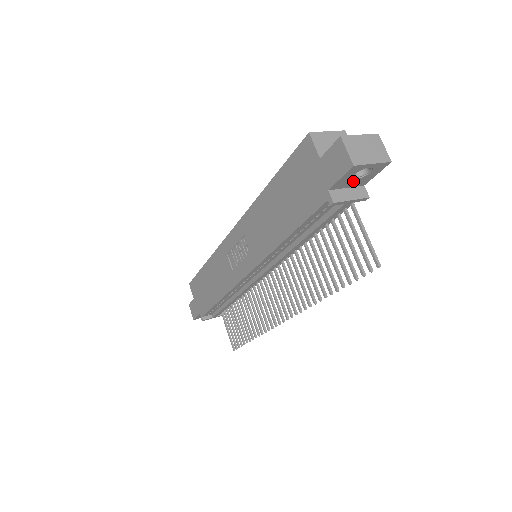
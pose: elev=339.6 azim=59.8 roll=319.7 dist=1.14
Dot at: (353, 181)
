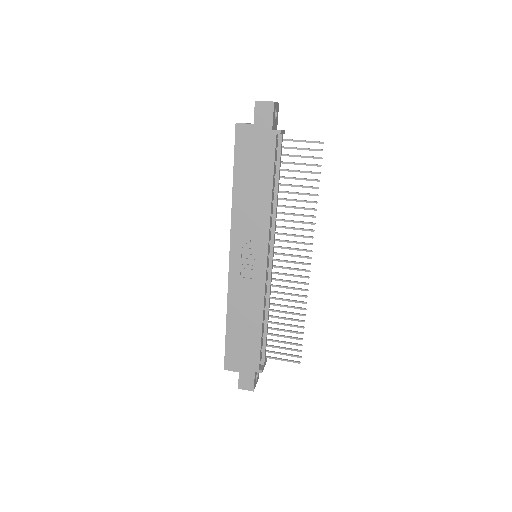
Dot at: (275, 122)
